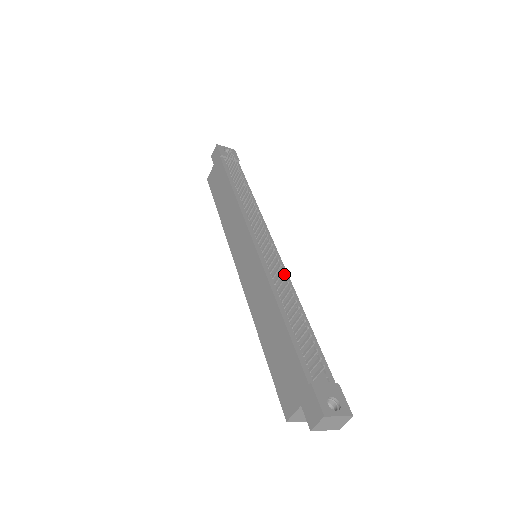
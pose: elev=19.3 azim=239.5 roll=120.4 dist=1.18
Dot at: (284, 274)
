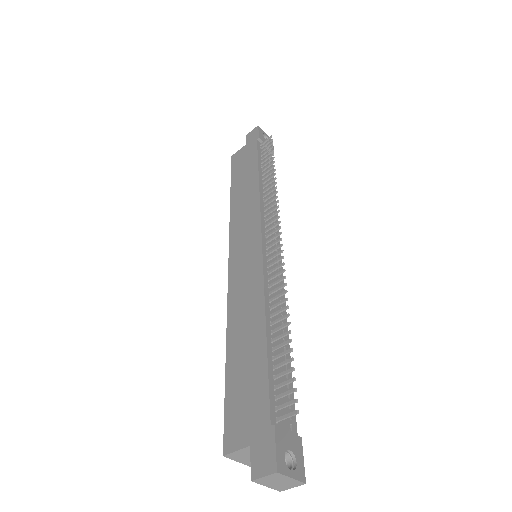
Dot at: occluded
